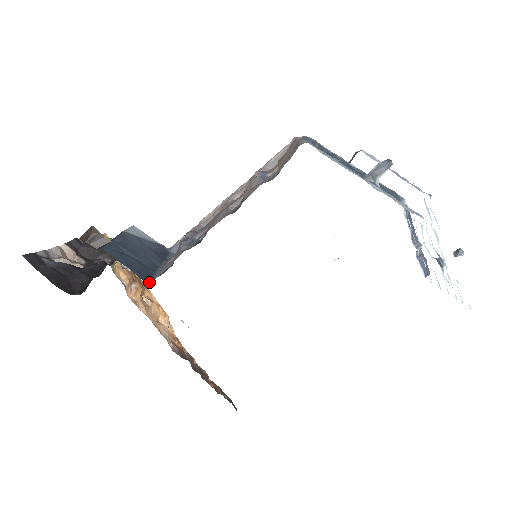
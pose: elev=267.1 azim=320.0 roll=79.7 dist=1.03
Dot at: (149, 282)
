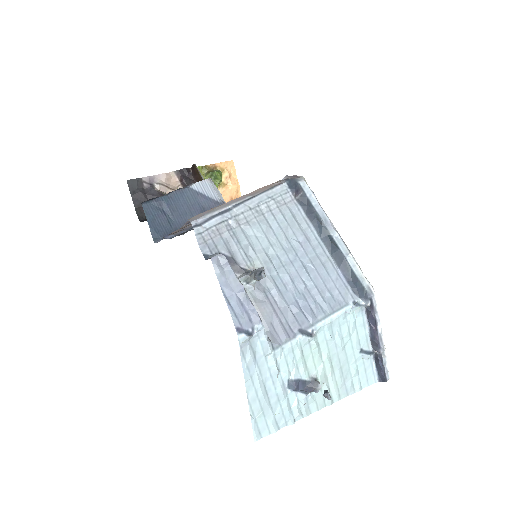
Dot at: (156, 242)
